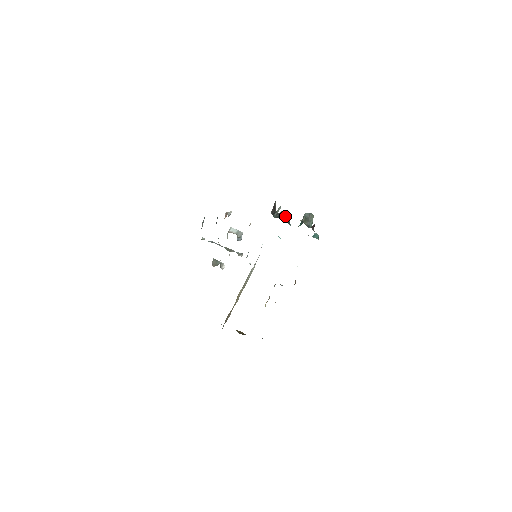
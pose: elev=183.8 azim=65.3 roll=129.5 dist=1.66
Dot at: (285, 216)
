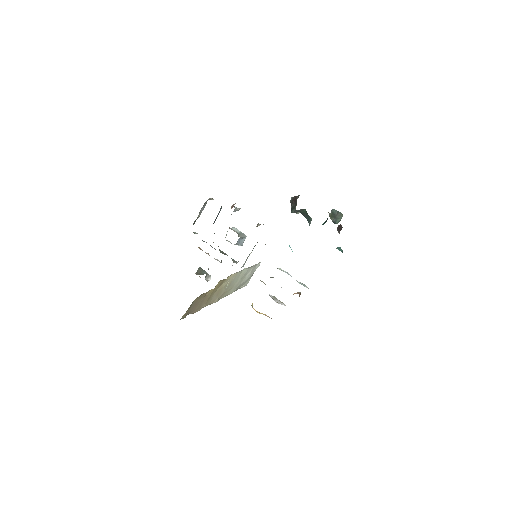
Dot at: (306, 213)
